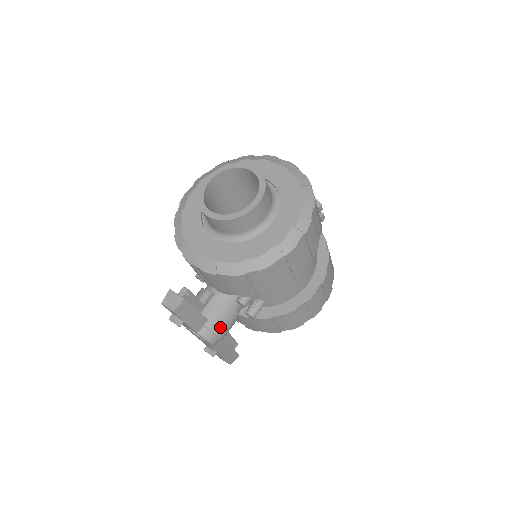
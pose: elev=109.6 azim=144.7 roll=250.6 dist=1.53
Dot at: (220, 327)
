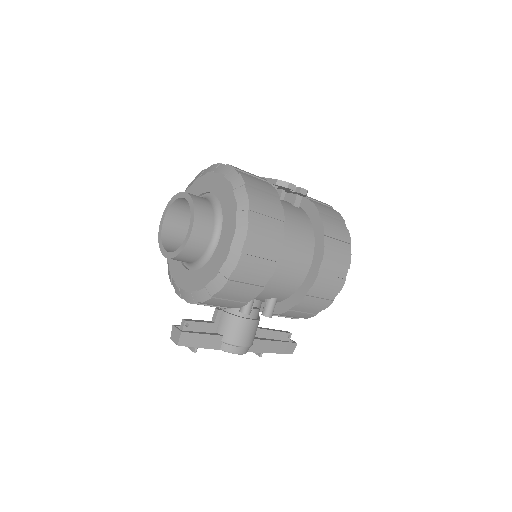
Dot at: (237, 338)
